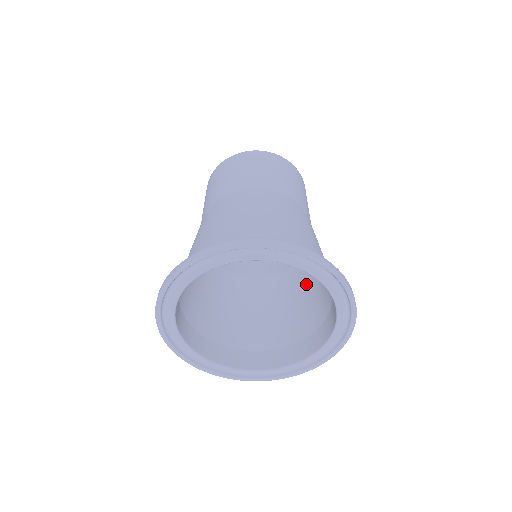
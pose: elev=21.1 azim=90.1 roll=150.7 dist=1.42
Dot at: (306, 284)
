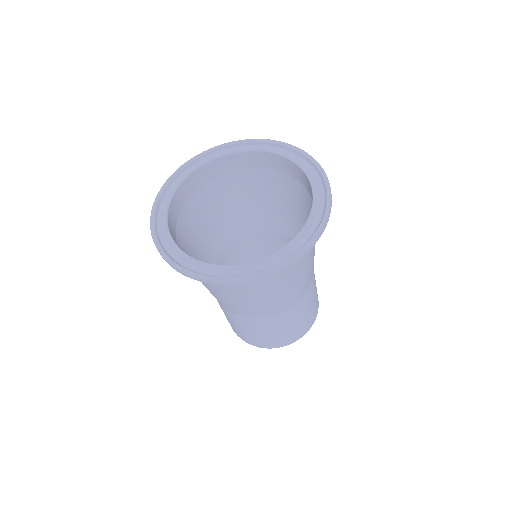
Dot at: occluded
